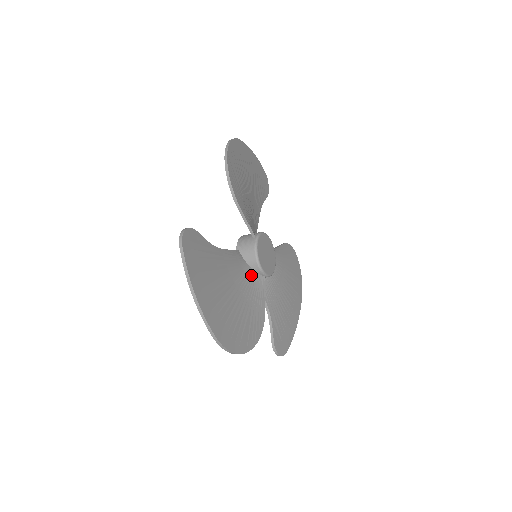
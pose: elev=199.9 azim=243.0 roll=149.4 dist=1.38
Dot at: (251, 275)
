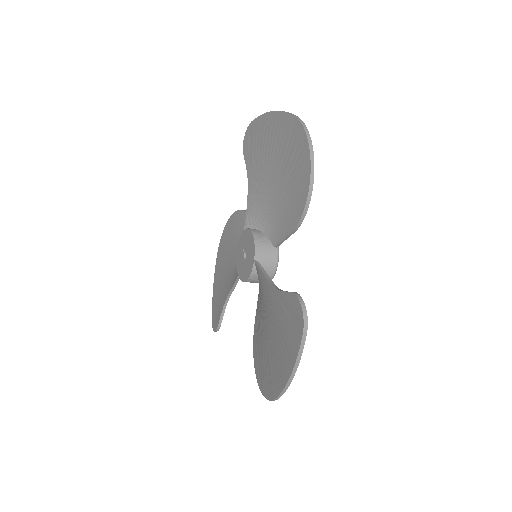
Dot at: occluded
